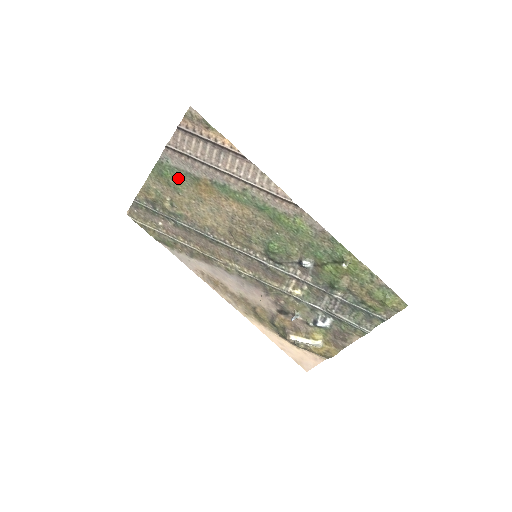
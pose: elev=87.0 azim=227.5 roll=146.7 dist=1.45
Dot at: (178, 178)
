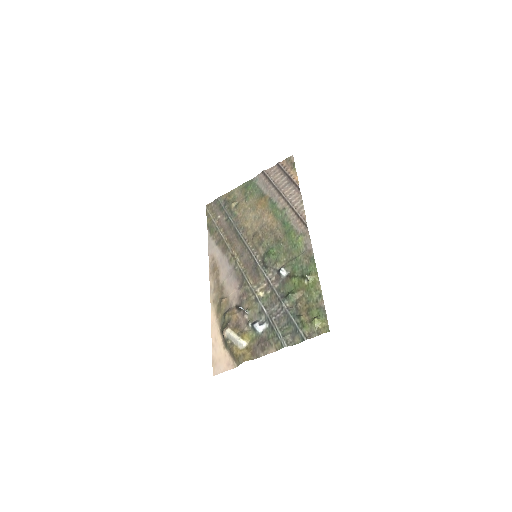
Dot at: (253, 192)
